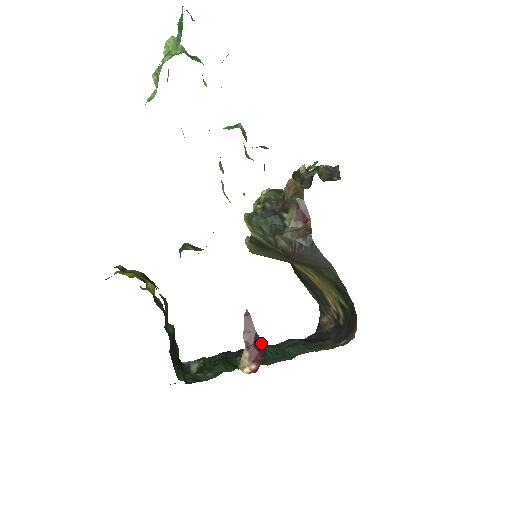
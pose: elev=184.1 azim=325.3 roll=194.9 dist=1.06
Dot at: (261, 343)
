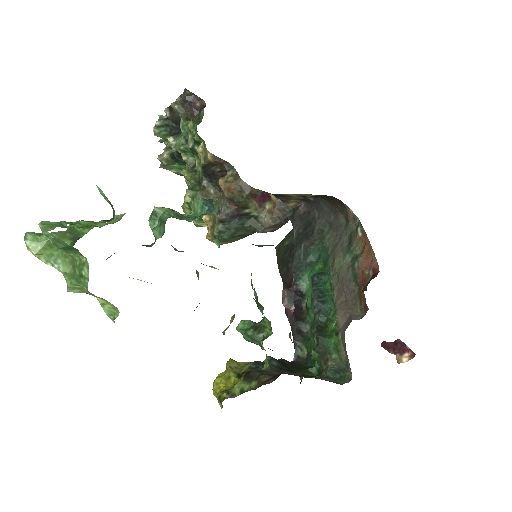
Dot at: (398, 341)
